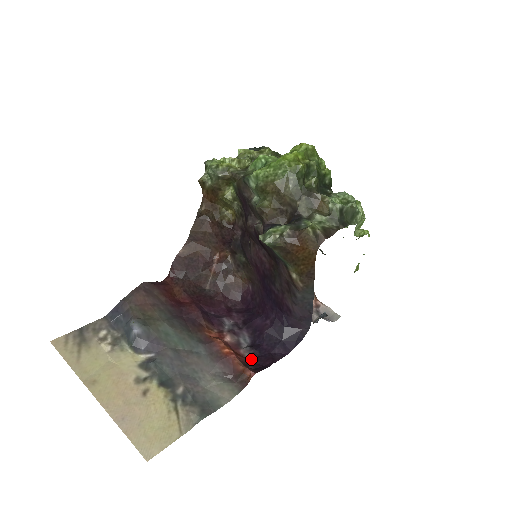
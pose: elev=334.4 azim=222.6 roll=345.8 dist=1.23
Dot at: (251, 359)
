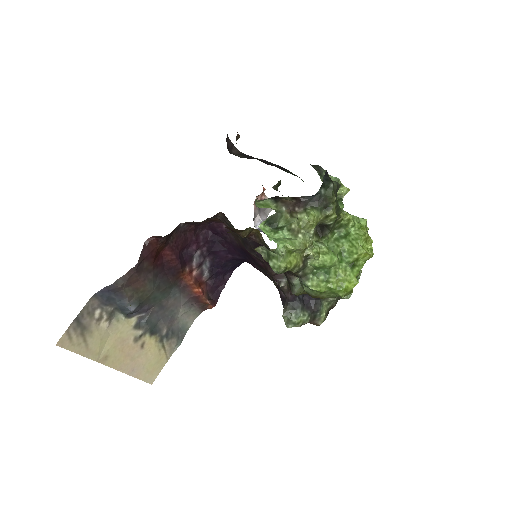
Dot at: (208, 281)
